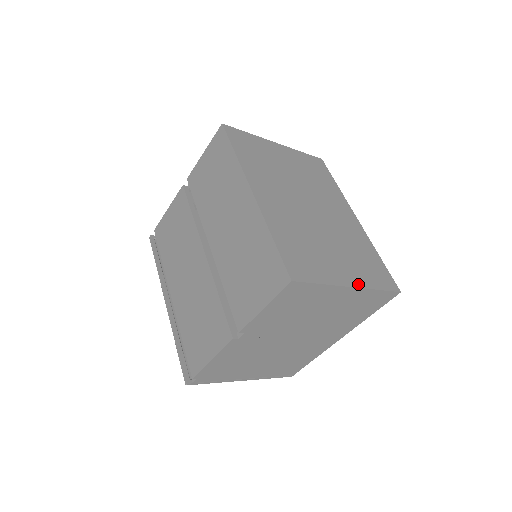
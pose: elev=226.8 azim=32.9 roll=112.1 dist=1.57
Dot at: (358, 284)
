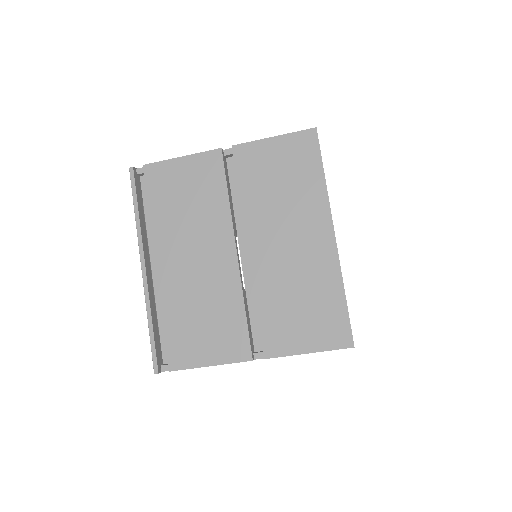
Dot at: occluded
